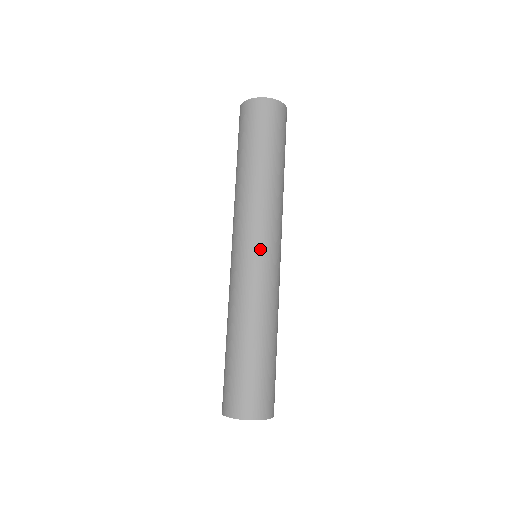
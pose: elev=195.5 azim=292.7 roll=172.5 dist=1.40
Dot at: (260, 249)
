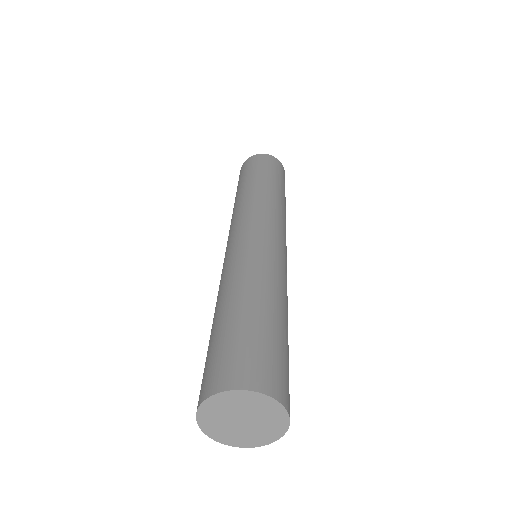
Dot at: (263, 228)
